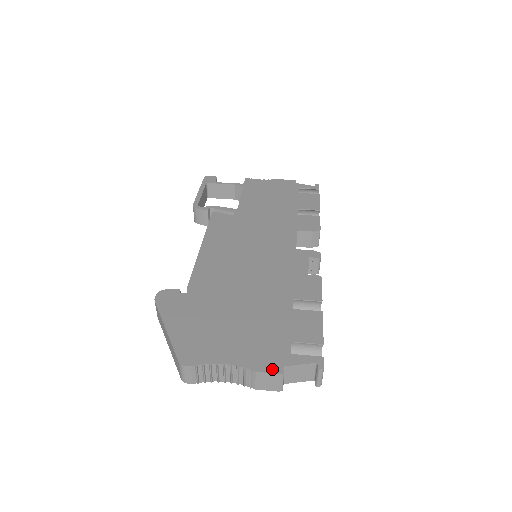
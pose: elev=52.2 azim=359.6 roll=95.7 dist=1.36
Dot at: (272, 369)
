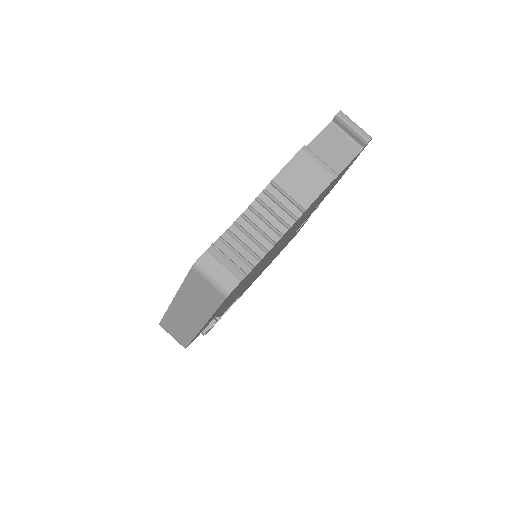
Dot at: (291, 160)
